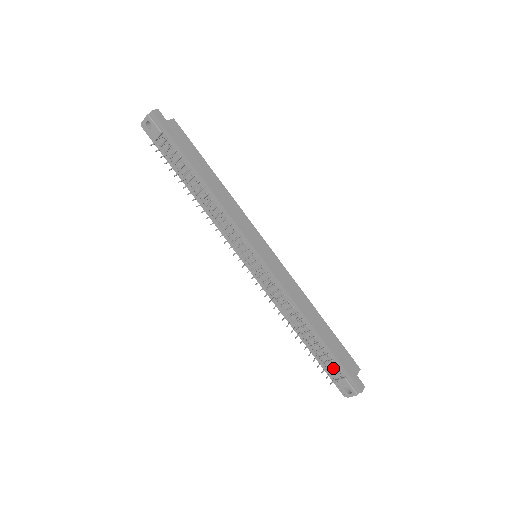
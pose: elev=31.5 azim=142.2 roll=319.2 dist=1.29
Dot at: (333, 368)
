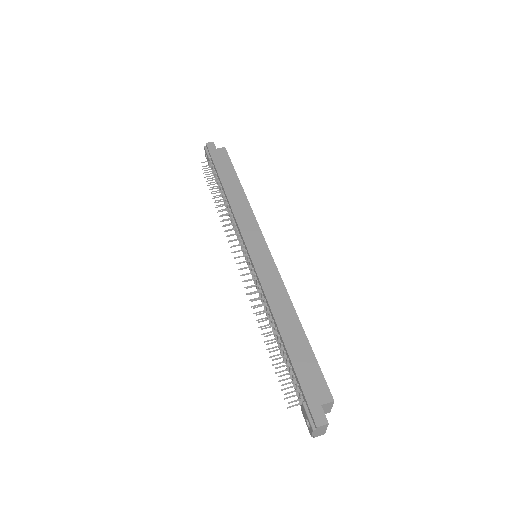
Dot at: (298, 389)
